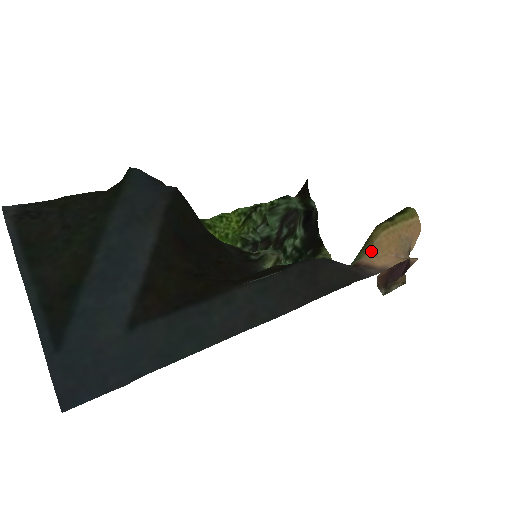
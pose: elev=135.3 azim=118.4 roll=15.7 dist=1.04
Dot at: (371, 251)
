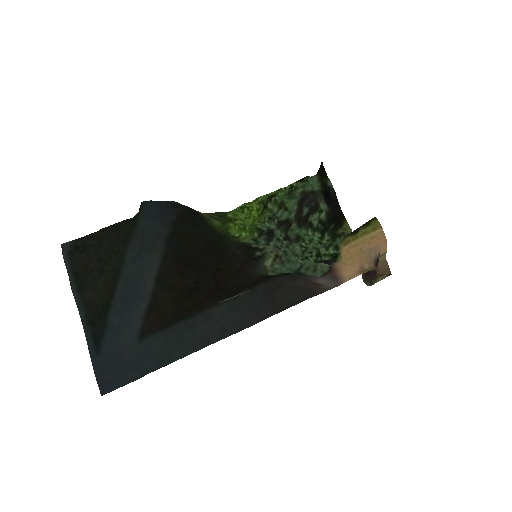
Dot at: (342, 258)
